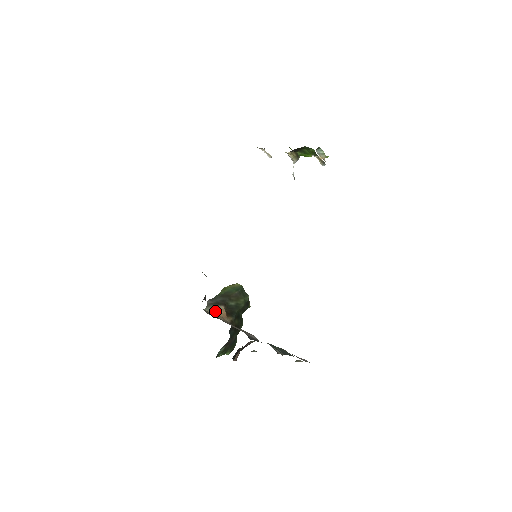
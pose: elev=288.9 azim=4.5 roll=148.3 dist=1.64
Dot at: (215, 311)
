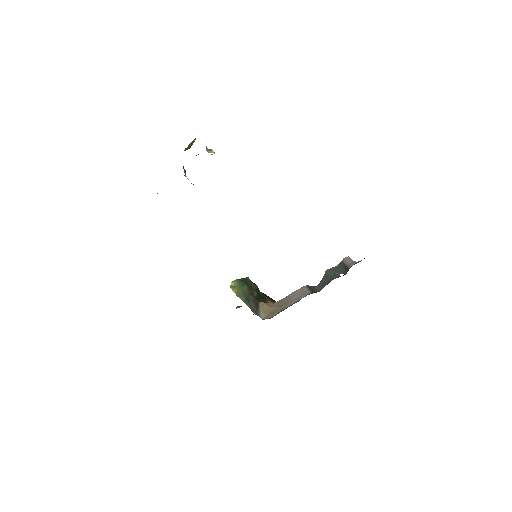
Dot at: (264, 311)
